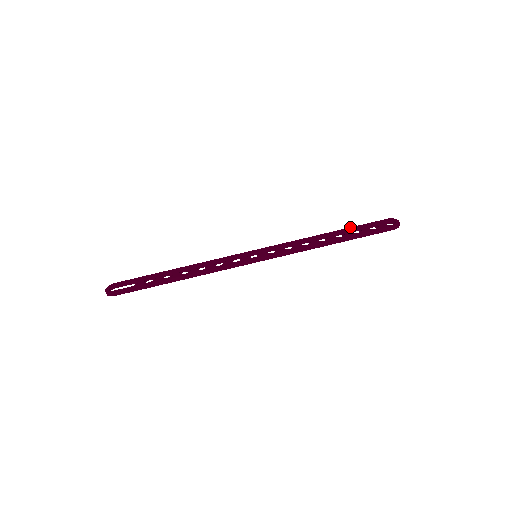
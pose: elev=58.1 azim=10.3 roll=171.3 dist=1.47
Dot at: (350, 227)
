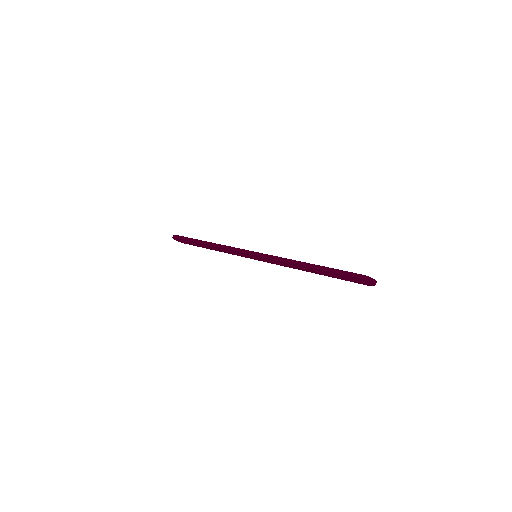
Dot at: occluded
